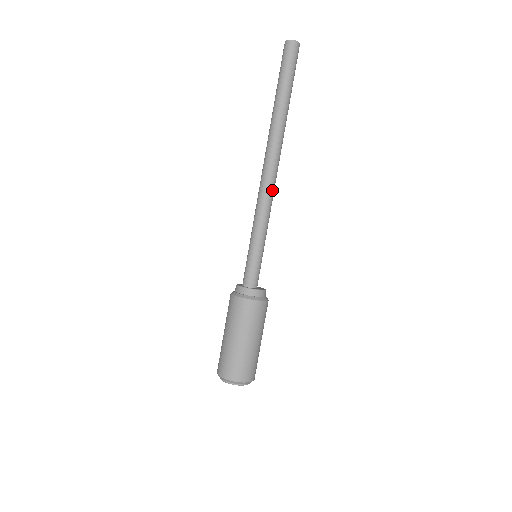
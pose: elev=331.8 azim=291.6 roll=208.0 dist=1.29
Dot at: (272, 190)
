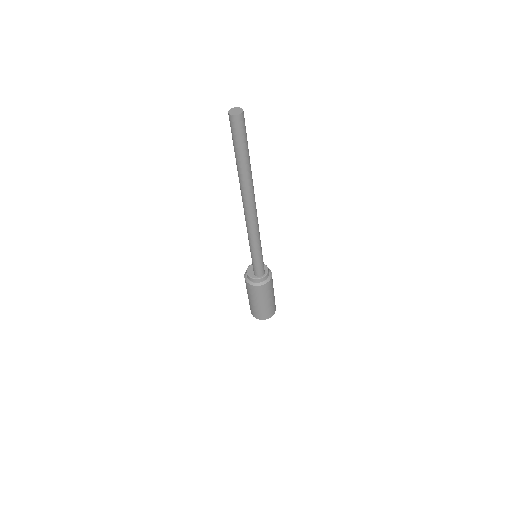
Dot at: (257, 219)
